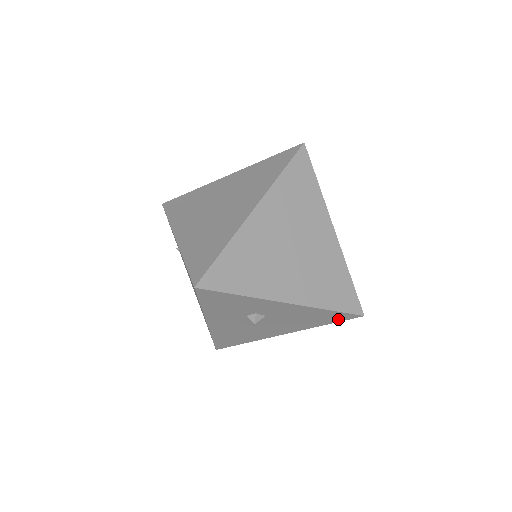
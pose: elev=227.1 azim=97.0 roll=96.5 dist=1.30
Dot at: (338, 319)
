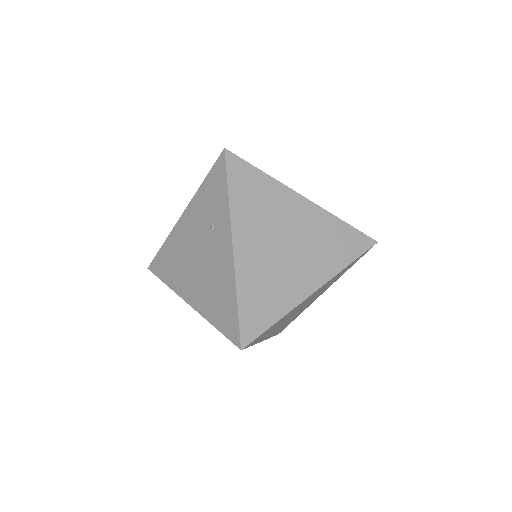
Dot at: occluded
